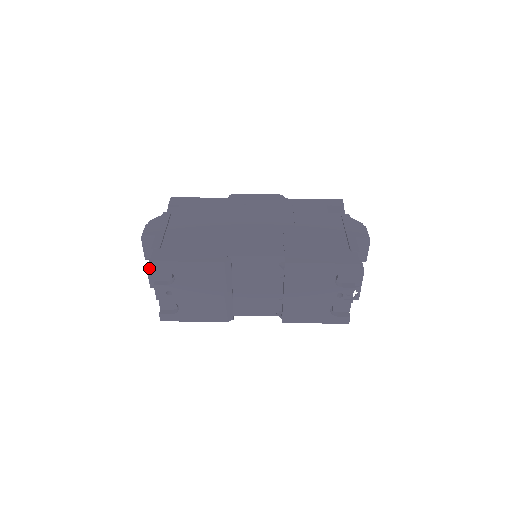
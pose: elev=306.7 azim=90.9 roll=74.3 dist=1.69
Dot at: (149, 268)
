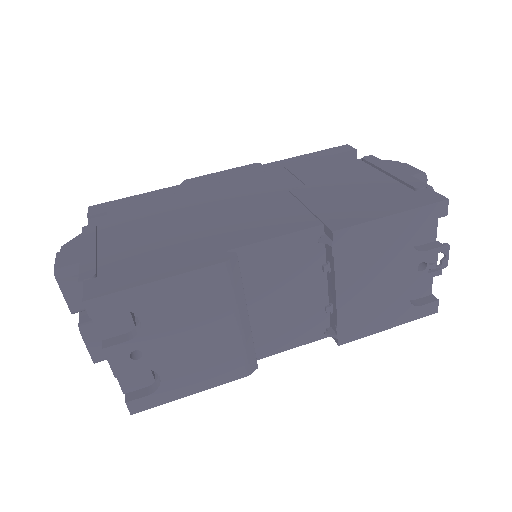
Dot at: (83, 328)
